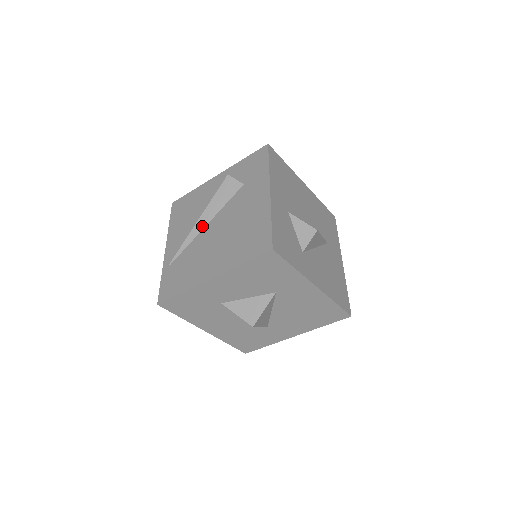
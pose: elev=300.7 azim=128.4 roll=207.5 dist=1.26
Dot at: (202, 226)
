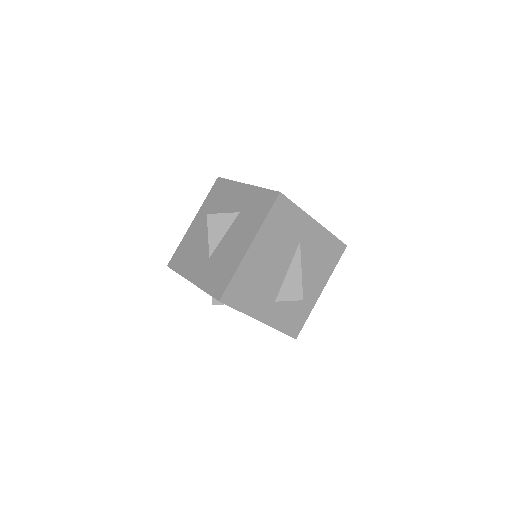
Dot at: occluded
